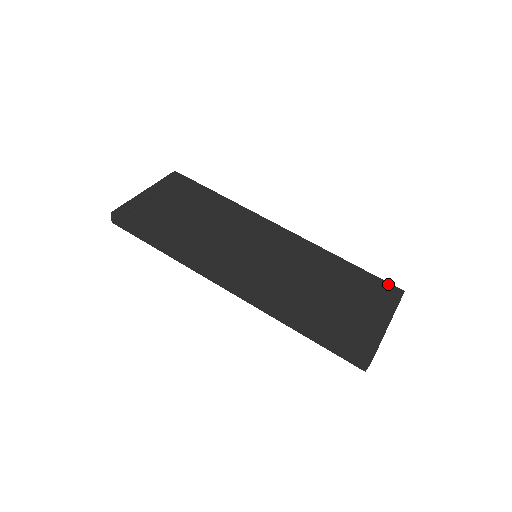
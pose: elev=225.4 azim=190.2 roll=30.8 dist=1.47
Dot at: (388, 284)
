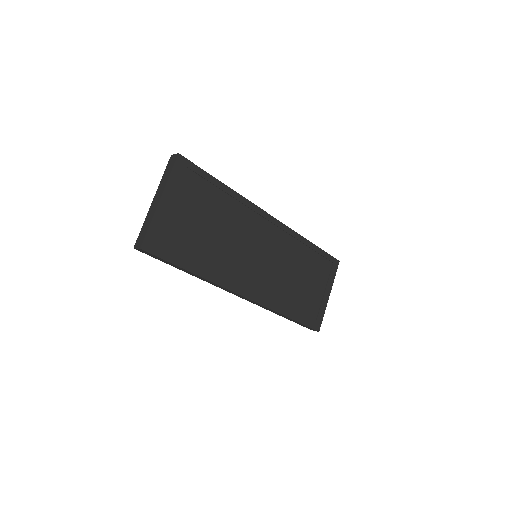
Dot at: (332, 258)
